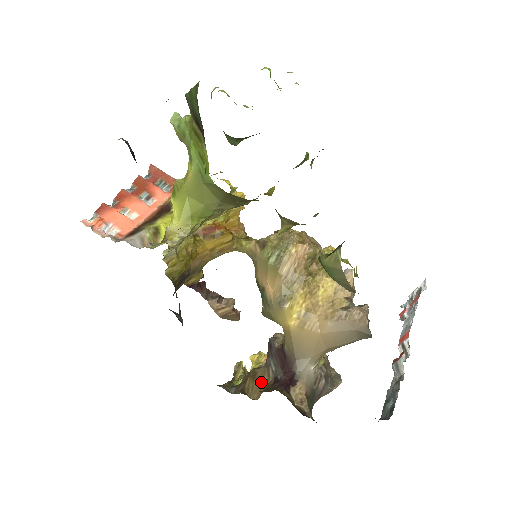
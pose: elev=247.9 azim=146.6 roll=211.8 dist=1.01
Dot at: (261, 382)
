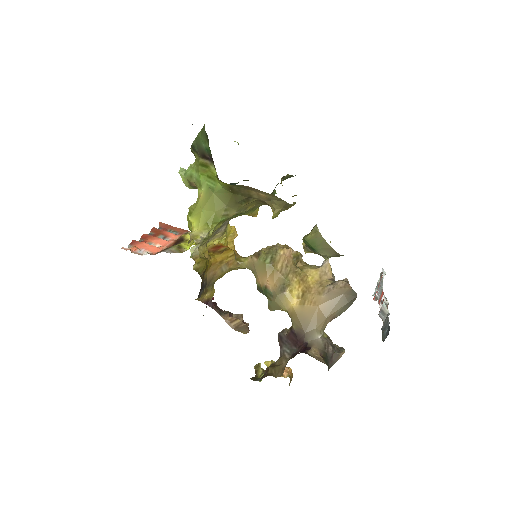
Dot at: (281, 366)
